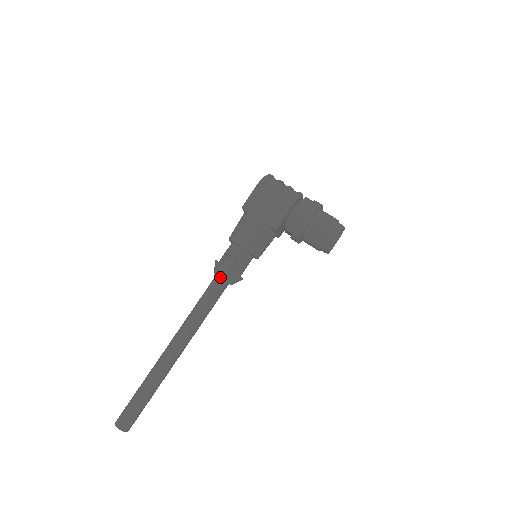
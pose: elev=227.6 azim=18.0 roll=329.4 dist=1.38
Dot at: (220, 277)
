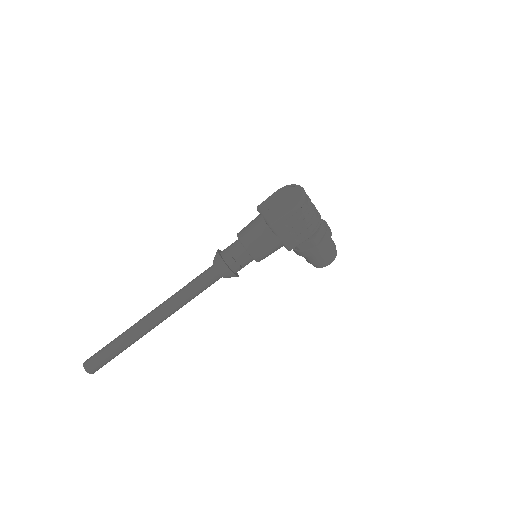
Dot at: (222, 275)
